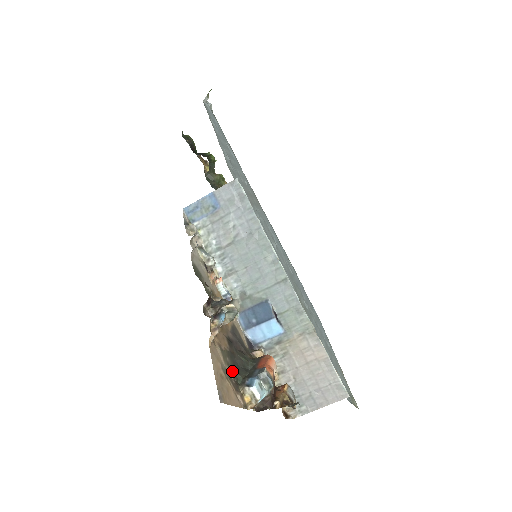
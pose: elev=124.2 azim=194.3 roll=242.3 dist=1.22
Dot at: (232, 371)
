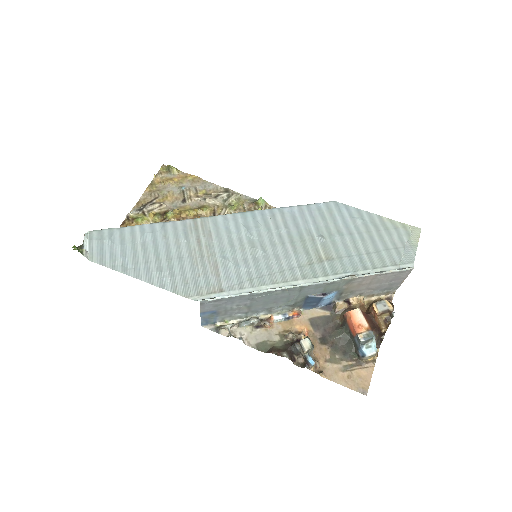
Dot at: (347, 359)
